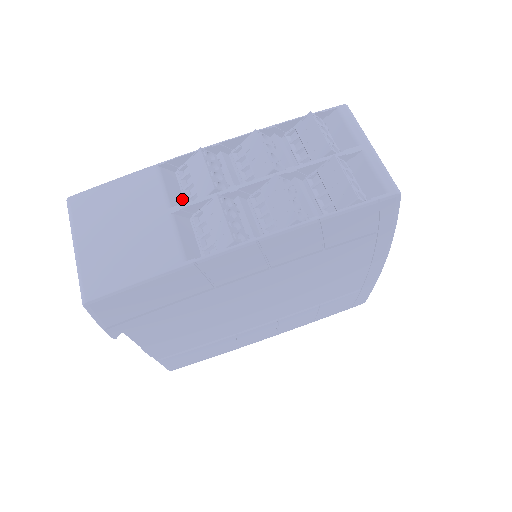
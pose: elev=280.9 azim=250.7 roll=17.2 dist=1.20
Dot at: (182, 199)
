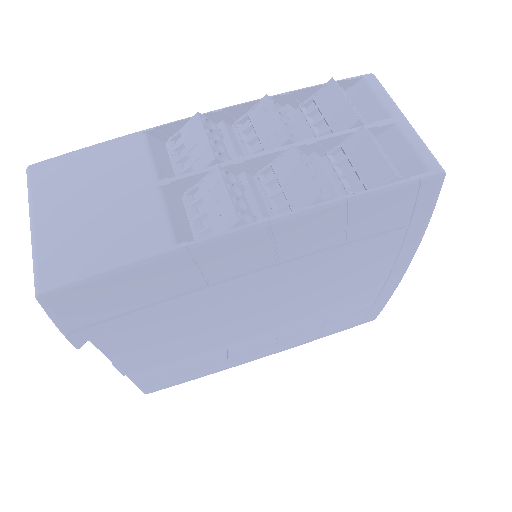
Dot at: (173, 174)
